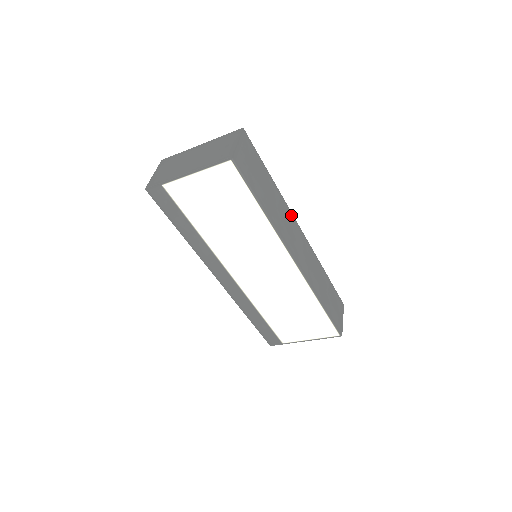
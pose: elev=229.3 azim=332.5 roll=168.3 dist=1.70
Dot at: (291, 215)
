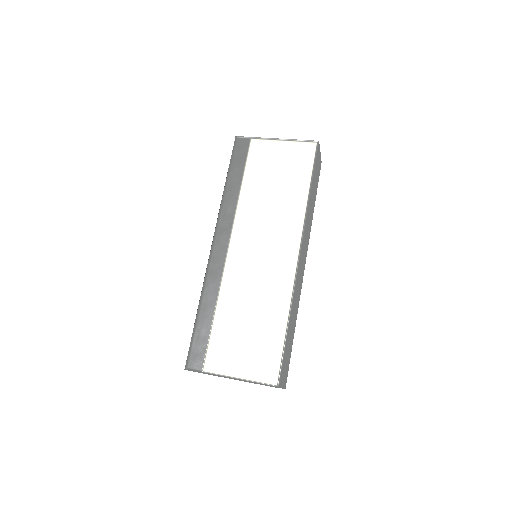
Dot at: occluded
